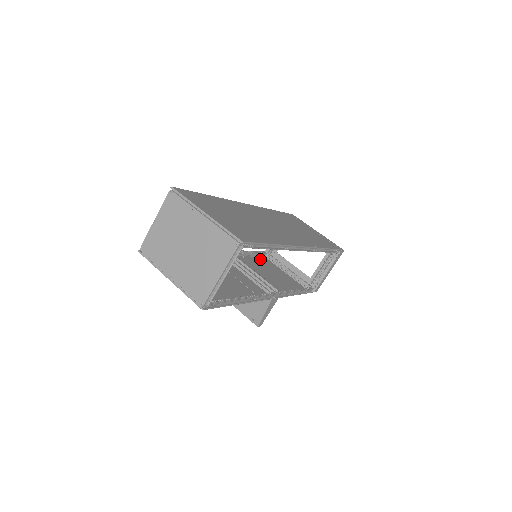
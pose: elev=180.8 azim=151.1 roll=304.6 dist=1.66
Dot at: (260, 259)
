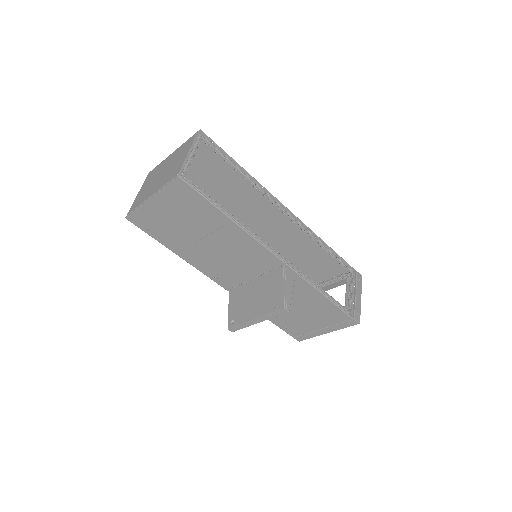
Dot at: (284, 324)
